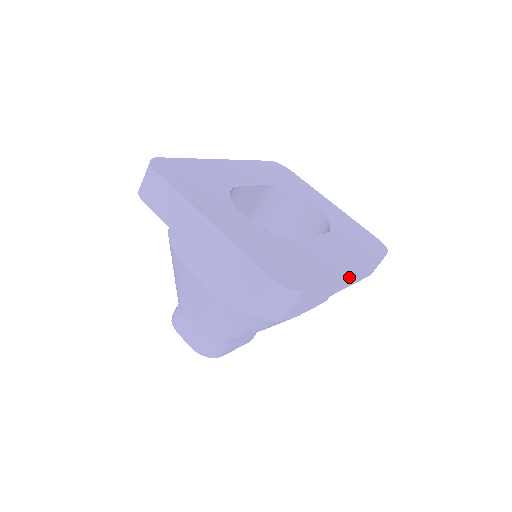
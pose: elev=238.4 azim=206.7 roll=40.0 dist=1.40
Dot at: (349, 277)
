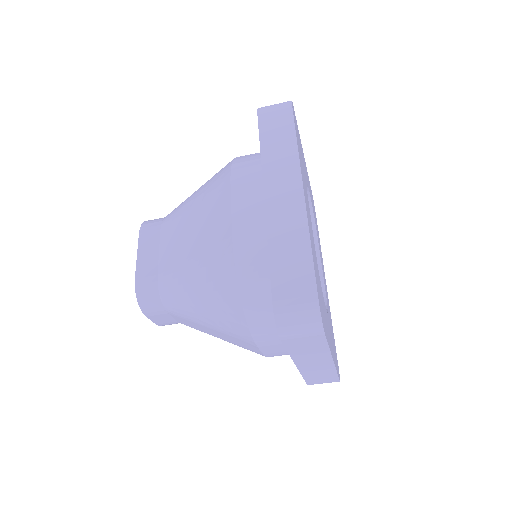
Dot at: occluded
